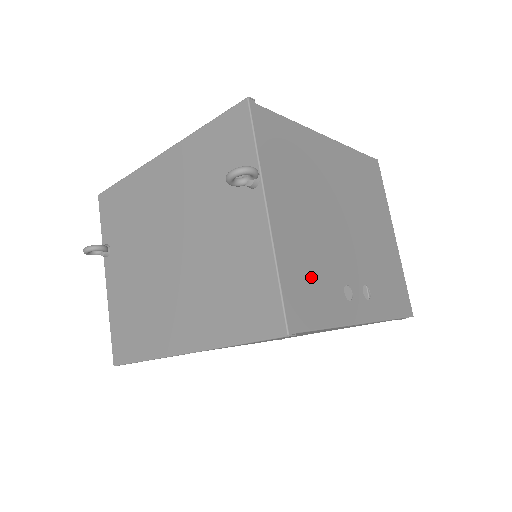
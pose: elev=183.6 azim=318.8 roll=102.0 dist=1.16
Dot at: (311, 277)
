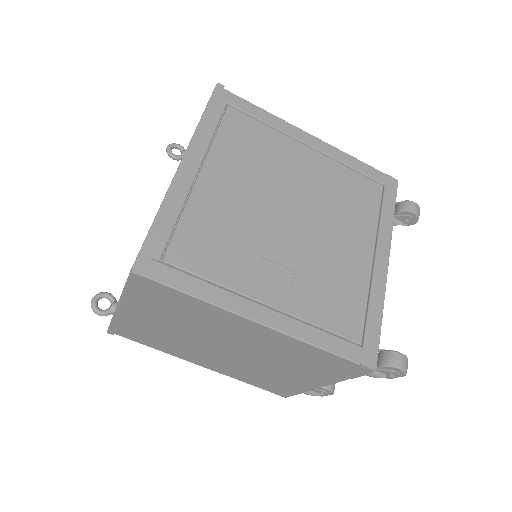
Dot at: occluded
